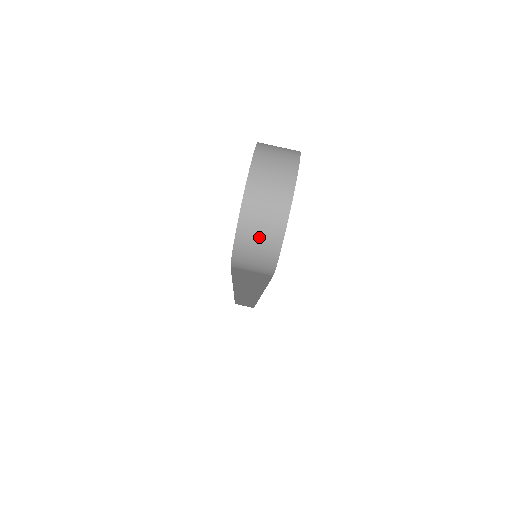
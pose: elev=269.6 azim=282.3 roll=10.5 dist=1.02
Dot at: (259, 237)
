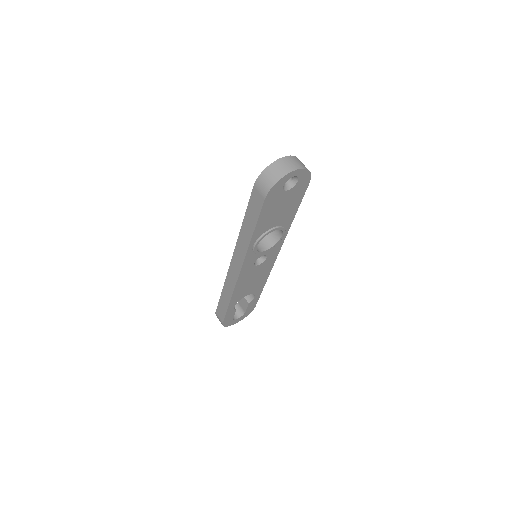
Dot at: (274, 173)
